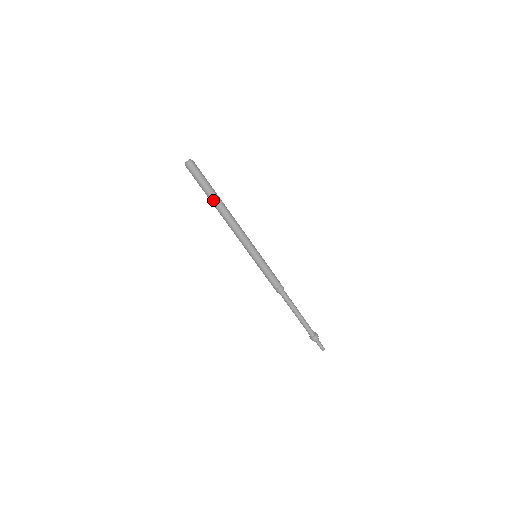
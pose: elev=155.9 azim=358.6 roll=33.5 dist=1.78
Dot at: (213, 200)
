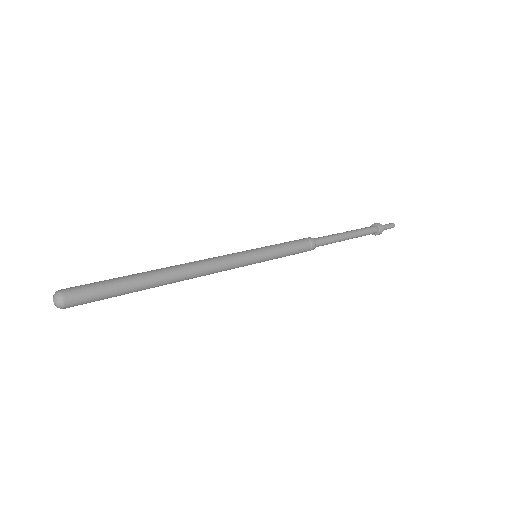
Dot at: (147, 285)
